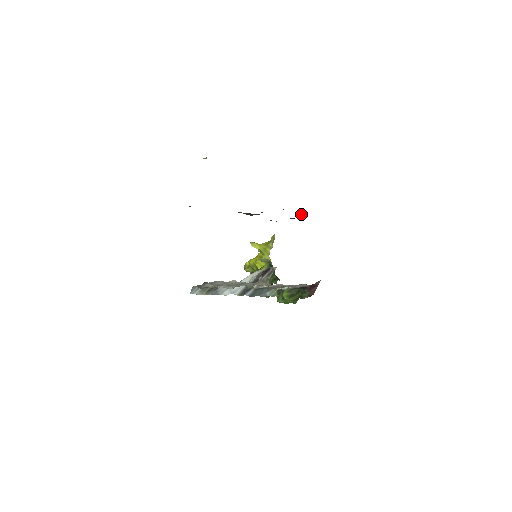
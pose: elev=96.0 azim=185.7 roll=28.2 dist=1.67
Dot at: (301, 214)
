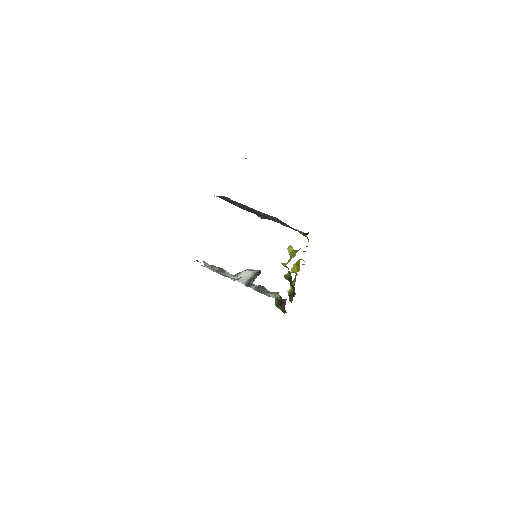
Dot at: (308, 232)
